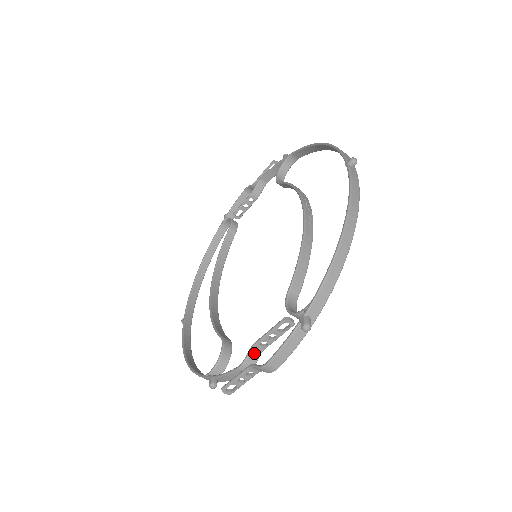
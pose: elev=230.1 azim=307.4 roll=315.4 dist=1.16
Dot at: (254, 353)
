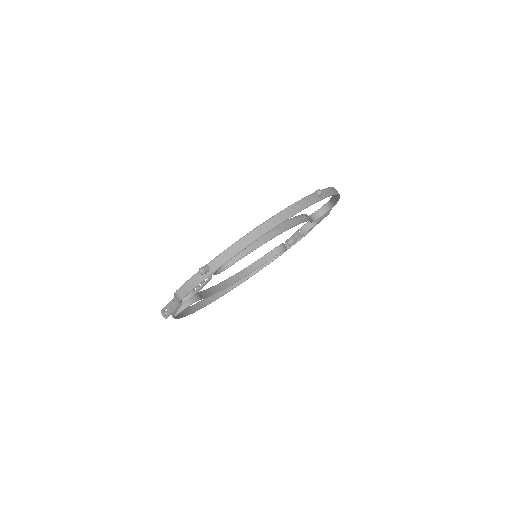
Dot at: occluded
